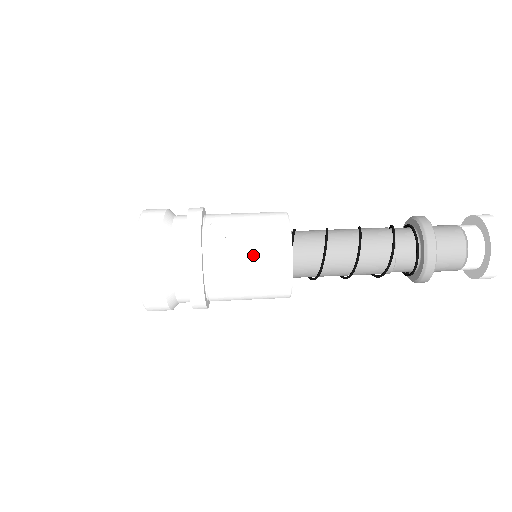
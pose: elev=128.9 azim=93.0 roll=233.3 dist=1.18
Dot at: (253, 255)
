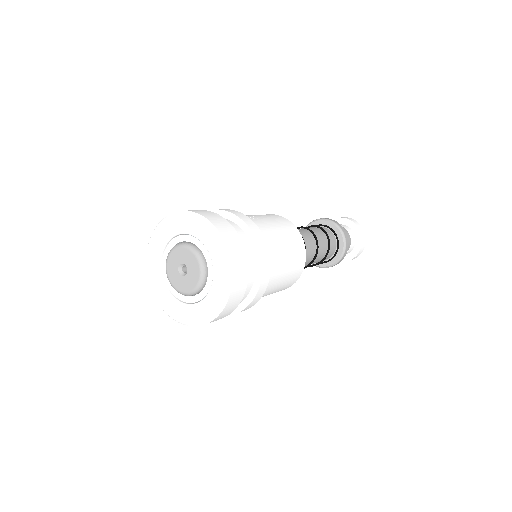
Dot at: (279, 228)
